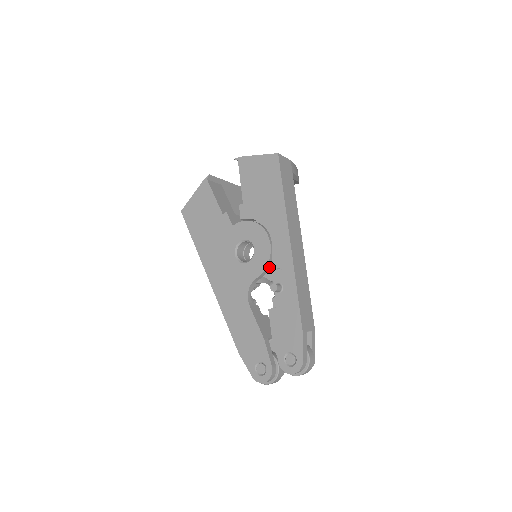
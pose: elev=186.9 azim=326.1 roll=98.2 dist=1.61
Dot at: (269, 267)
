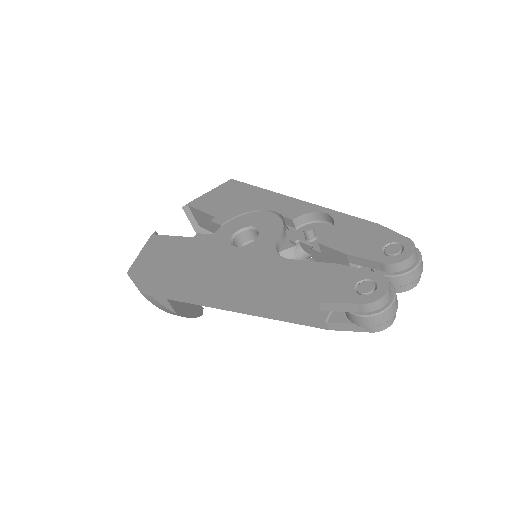
Dot at: (285, 231)
